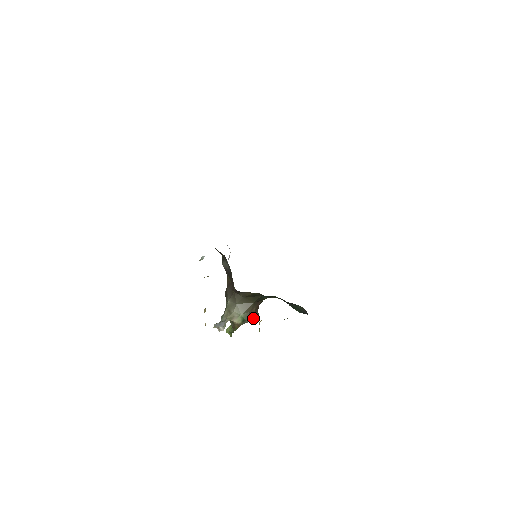
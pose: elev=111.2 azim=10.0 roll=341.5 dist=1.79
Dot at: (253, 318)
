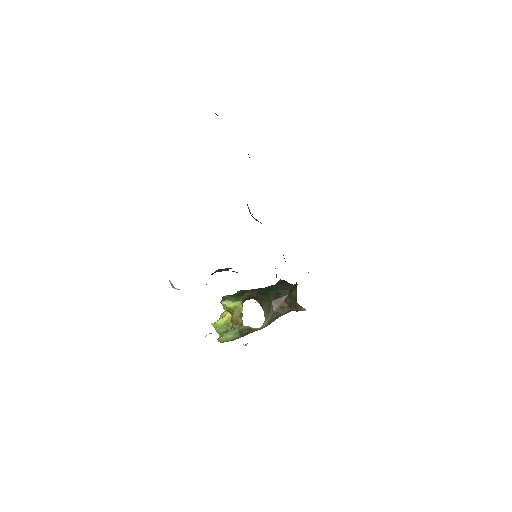
Dot at: (280, 315)
